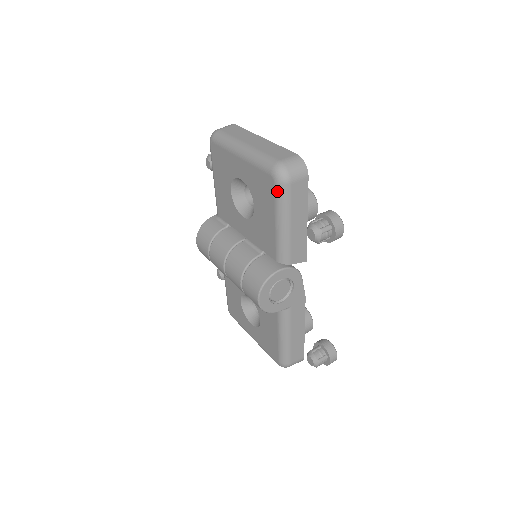
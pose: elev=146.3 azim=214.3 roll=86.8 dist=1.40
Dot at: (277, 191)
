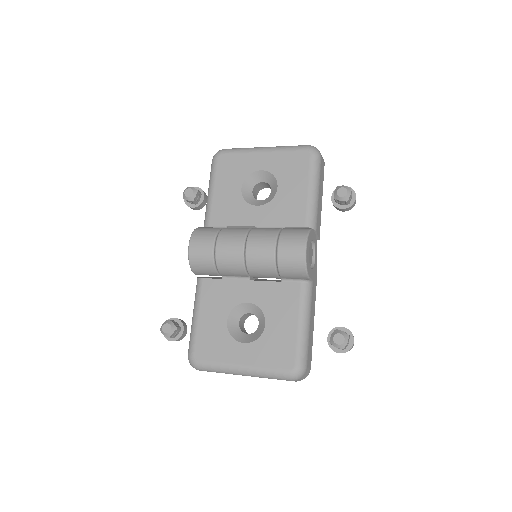
Dot at: (313, 160)
